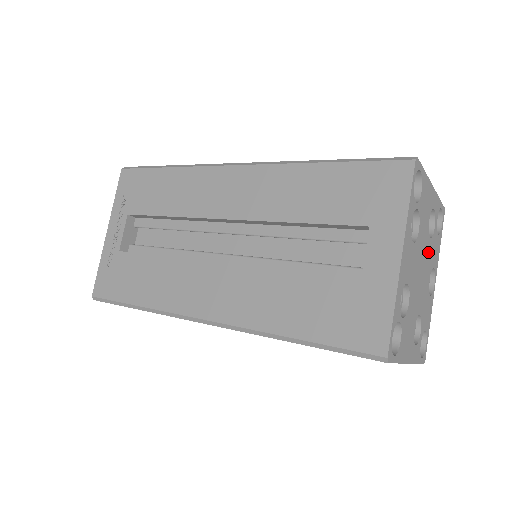
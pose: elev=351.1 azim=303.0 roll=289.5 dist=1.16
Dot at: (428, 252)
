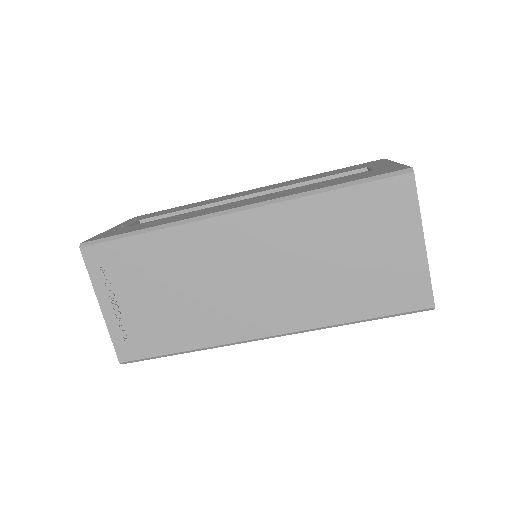
Dot at: occluded
